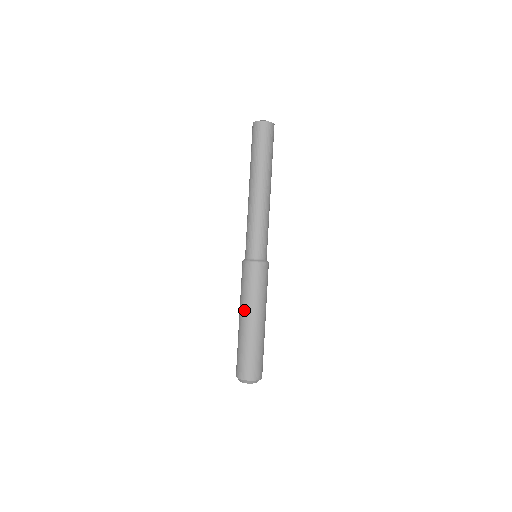
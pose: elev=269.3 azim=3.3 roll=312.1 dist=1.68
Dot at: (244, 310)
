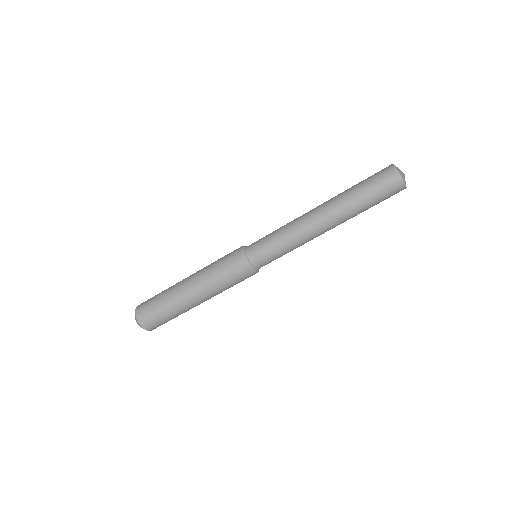
Dot at: (197, 280)
